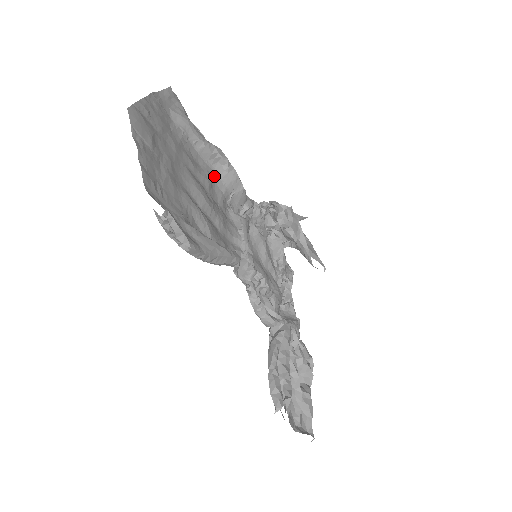
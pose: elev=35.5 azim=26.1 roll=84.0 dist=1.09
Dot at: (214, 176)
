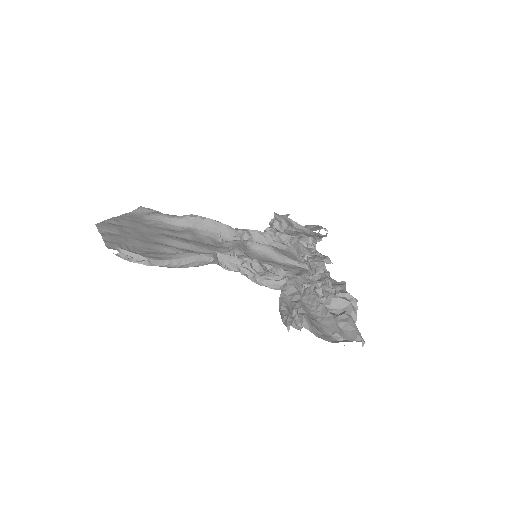
Dot at: (197, 231)
